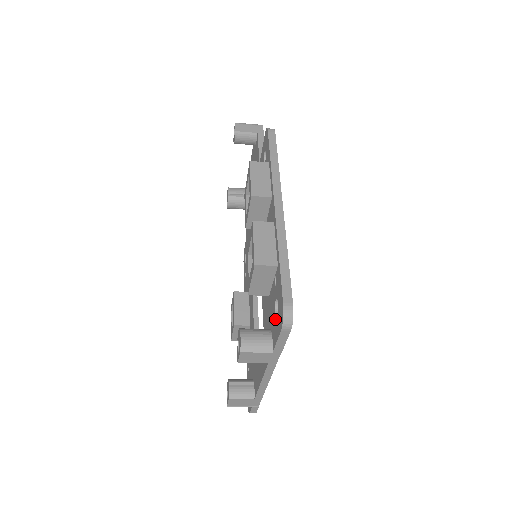
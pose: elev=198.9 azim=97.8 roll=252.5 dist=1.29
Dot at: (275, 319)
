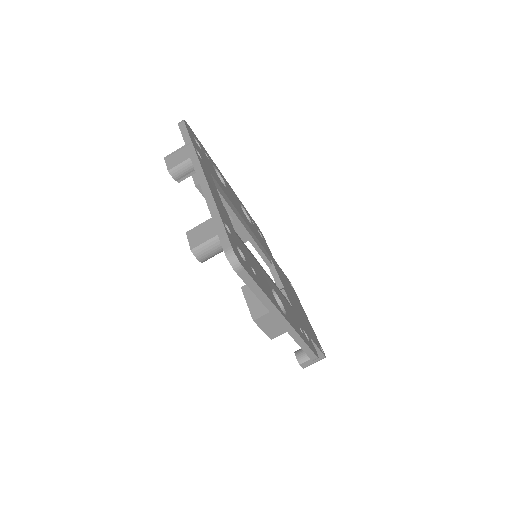
Dot at: occluded
